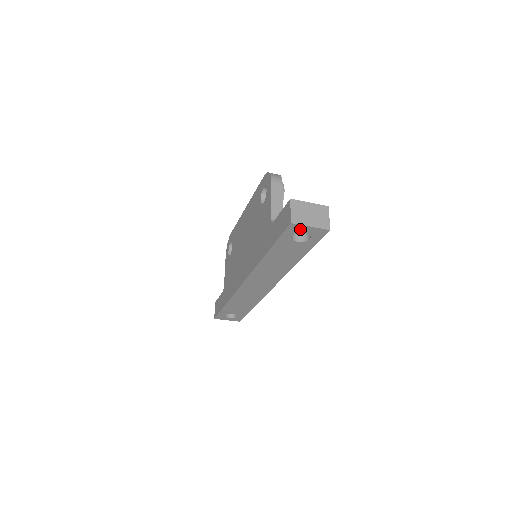
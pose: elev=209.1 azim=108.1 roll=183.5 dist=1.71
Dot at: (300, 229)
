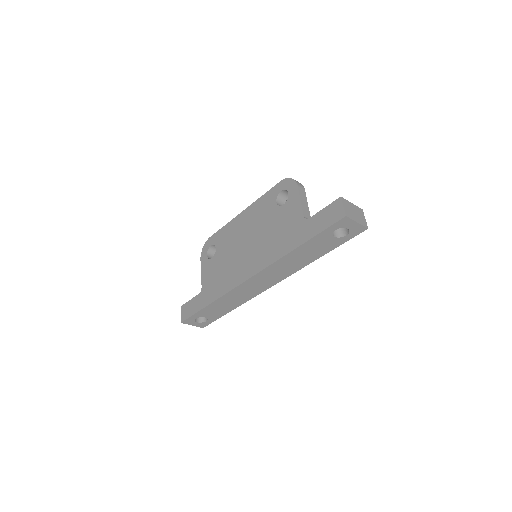
Dot at: (347, 224)
